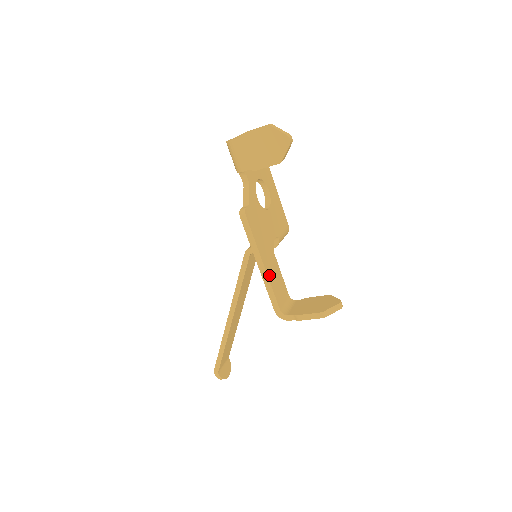
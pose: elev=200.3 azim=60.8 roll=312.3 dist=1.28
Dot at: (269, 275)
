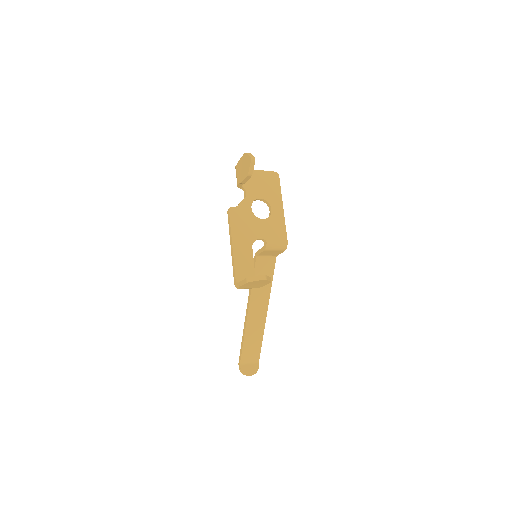
Dot at: (236, 254)
